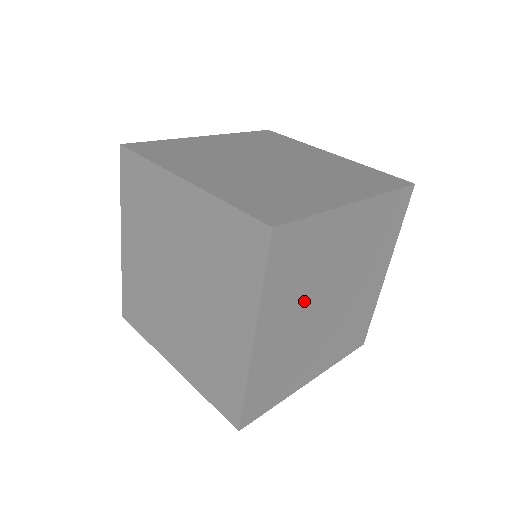
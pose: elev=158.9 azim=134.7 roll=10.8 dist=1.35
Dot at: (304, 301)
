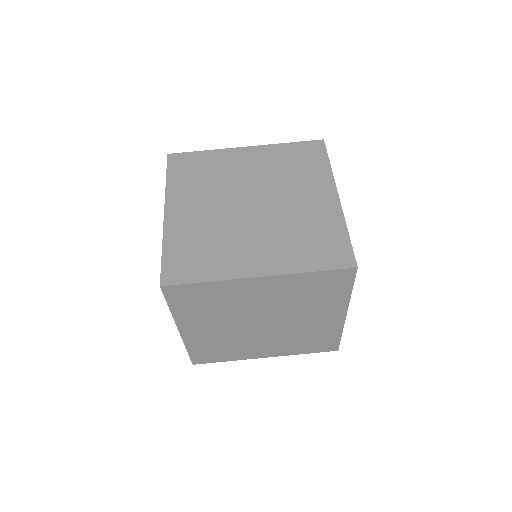
Dot at: occluded
